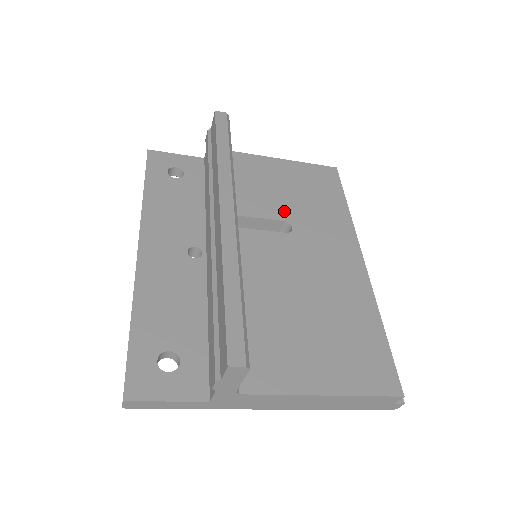
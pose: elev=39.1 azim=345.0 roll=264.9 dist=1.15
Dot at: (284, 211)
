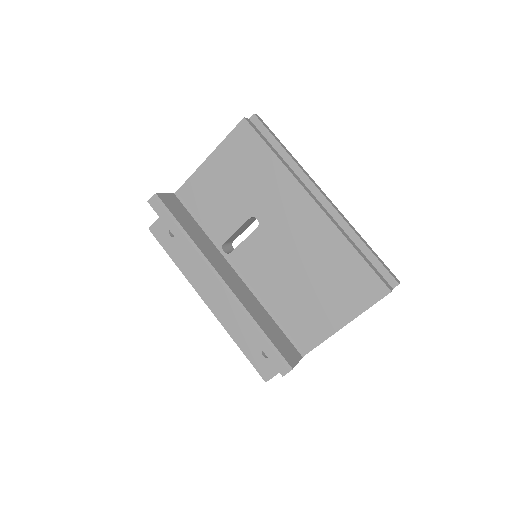
Dot at: (244, 209)
